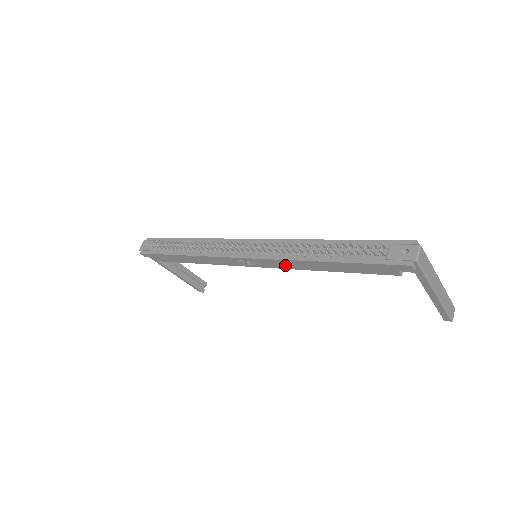
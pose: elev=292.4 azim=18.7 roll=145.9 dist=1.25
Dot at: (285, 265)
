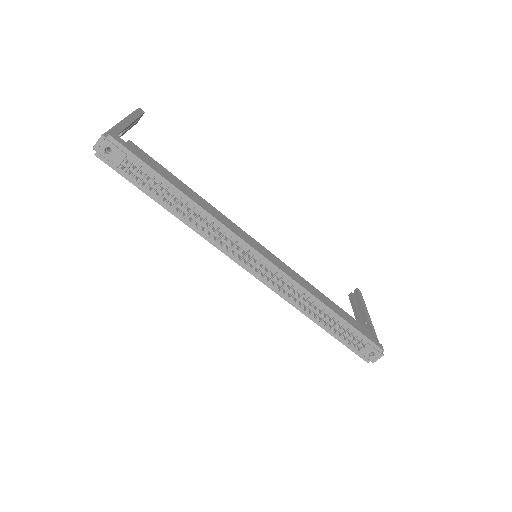
Dot at: occluded
